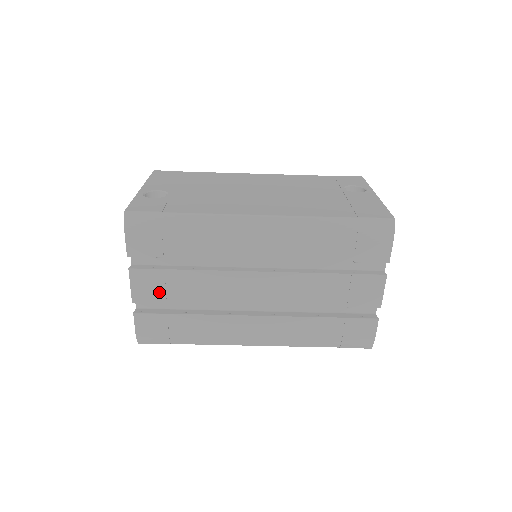
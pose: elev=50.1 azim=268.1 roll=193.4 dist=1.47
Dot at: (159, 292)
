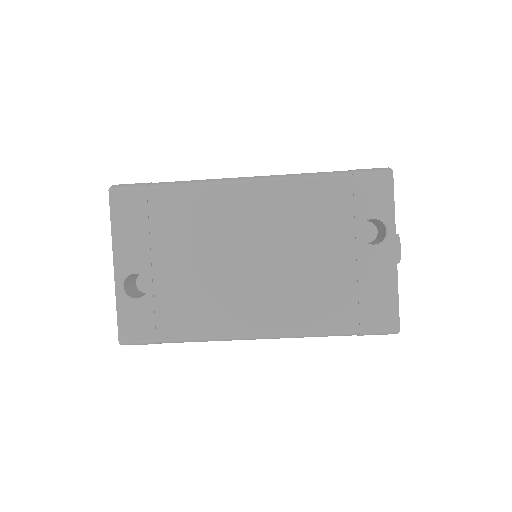
Dot at: occluded
